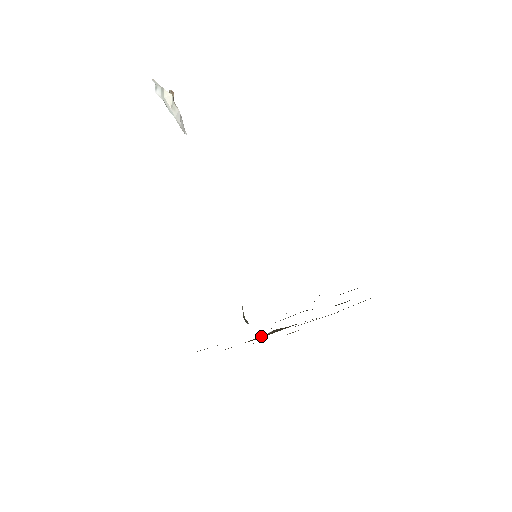
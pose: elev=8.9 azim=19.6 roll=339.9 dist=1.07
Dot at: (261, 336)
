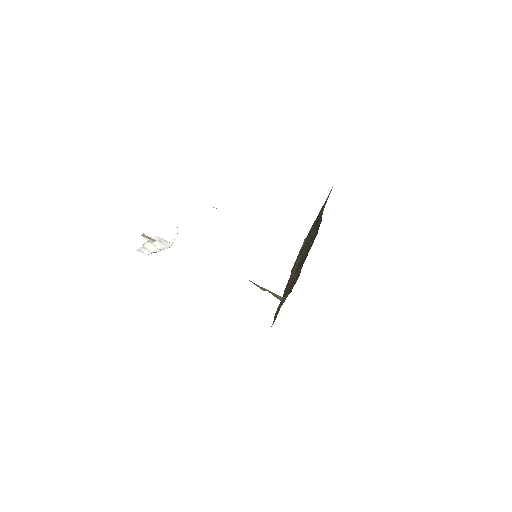
Dot at: (293, 272)
